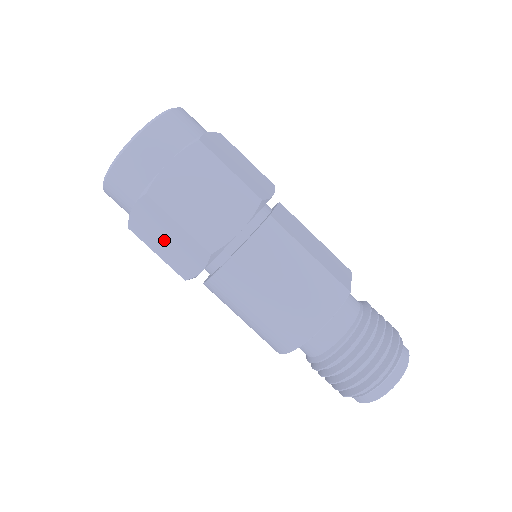
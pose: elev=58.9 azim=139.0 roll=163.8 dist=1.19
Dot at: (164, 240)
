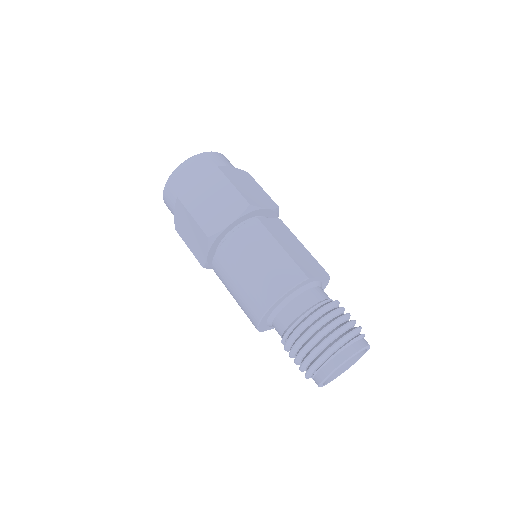
Dot at: (189, 233)
